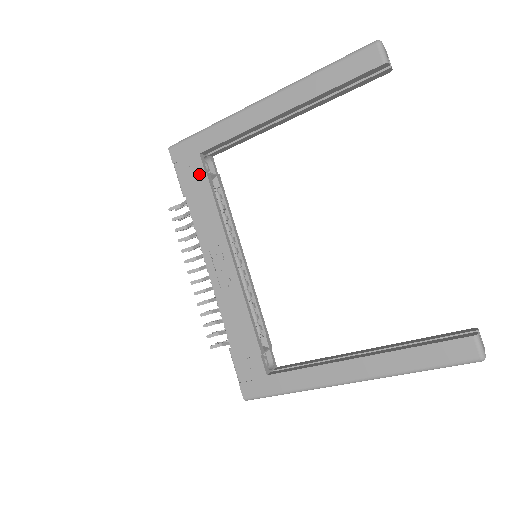
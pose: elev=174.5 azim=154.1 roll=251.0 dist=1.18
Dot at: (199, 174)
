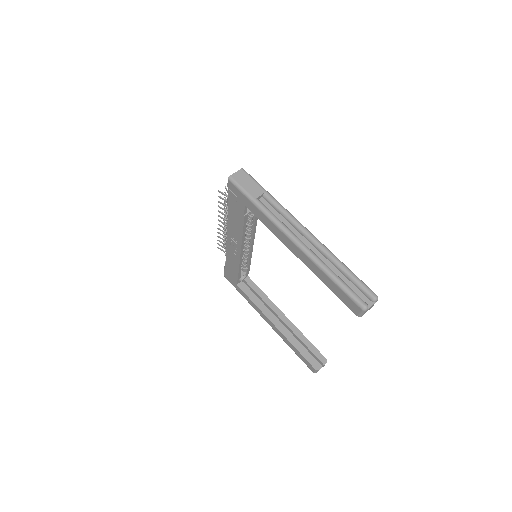
Dot at: (240, 211)
